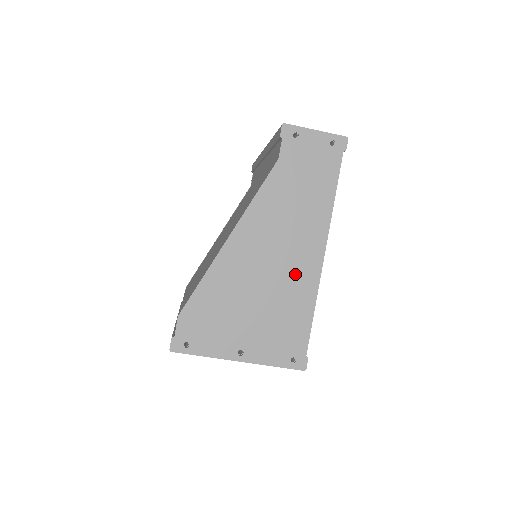
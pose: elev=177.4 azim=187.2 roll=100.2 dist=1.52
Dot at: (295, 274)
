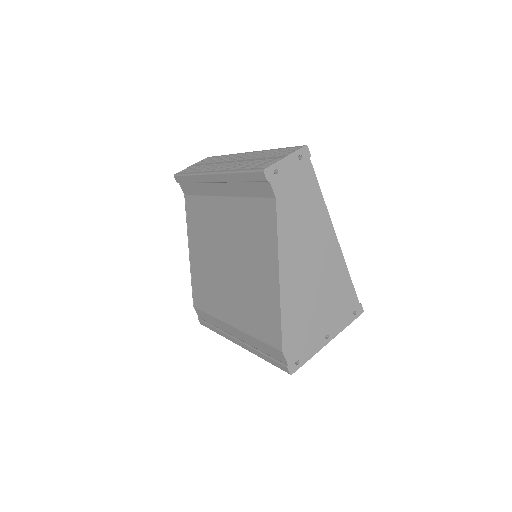
Dot at: (328, 264)
